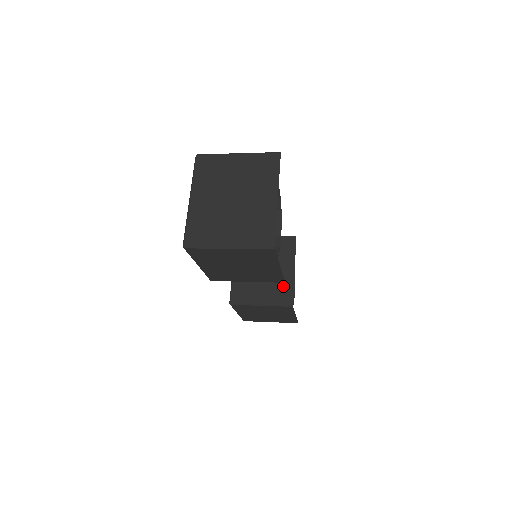
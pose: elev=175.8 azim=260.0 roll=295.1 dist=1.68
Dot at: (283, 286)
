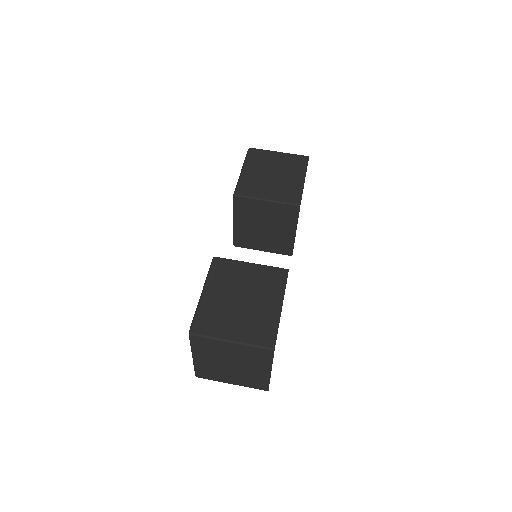
Dot at: (284, 243)
